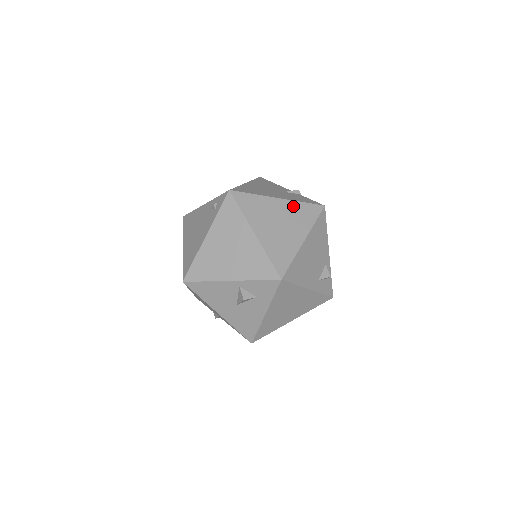
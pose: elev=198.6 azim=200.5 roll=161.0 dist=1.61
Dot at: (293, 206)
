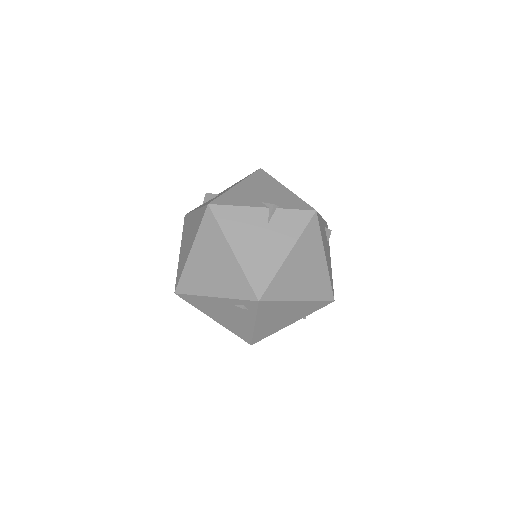
Dot at: (301, 245)
